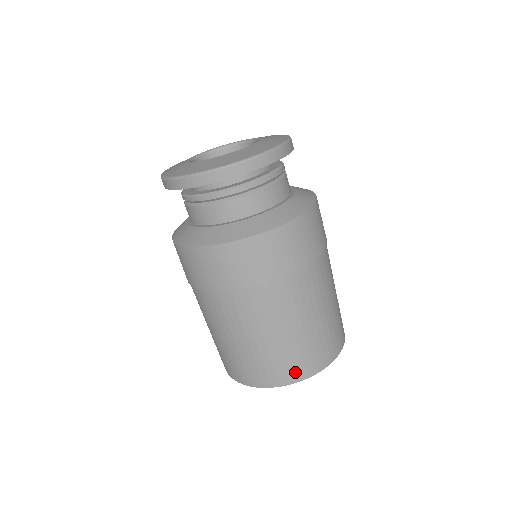
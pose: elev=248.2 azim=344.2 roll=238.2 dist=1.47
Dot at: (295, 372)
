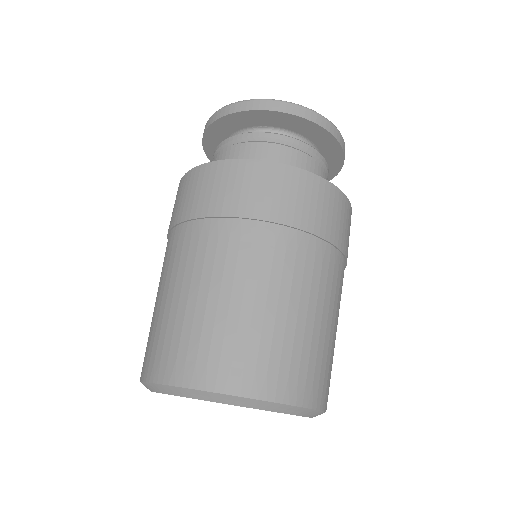
Dot at: (202, 369)
